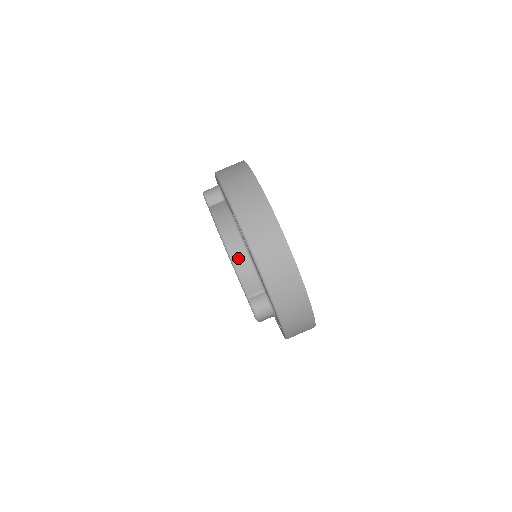
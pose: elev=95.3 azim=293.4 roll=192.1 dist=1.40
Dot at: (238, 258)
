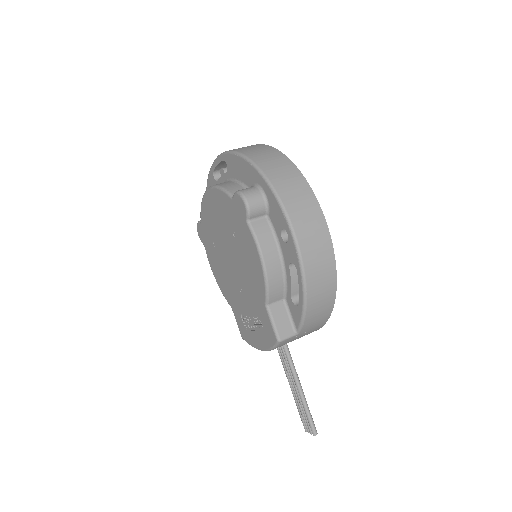
Dot at: occluded
